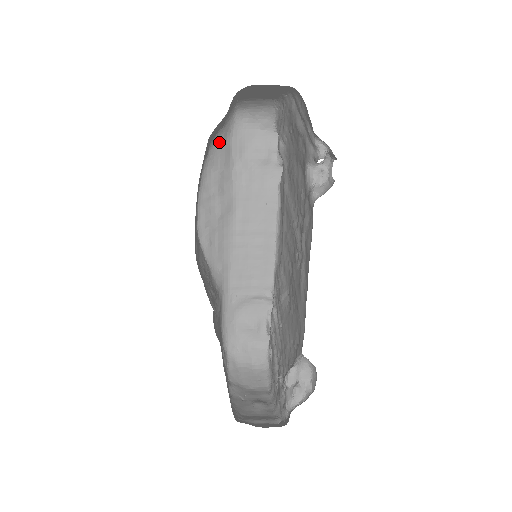
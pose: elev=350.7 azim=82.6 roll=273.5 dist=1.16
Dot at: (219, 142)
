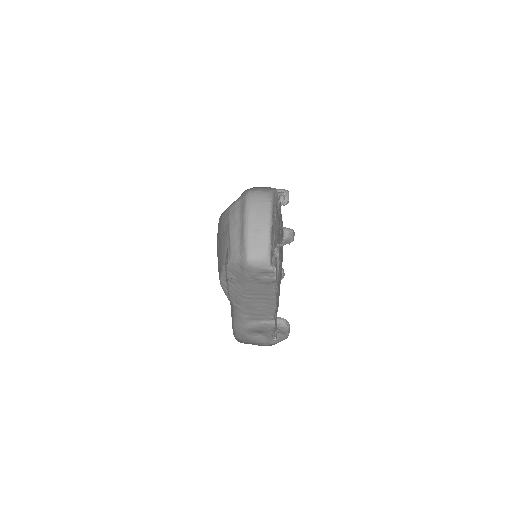
Dot at: (237, 263)
